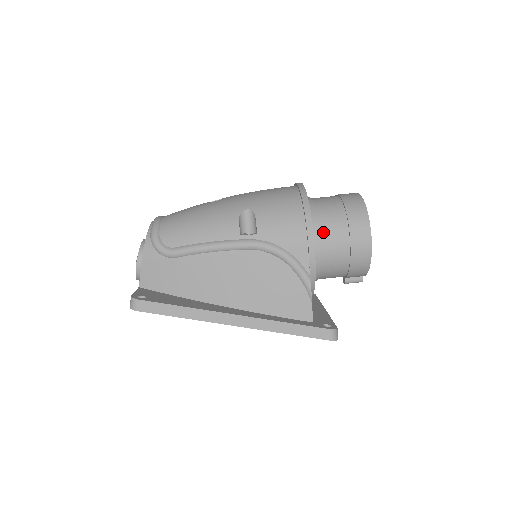
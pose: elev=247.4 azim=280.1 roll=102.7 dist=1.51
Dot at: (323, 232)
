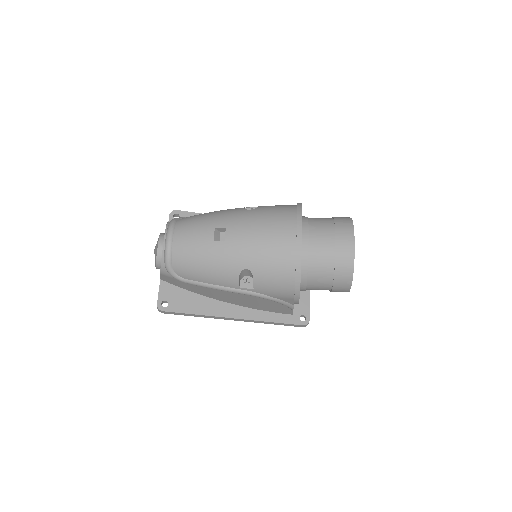
Dot at: (310, 283)
